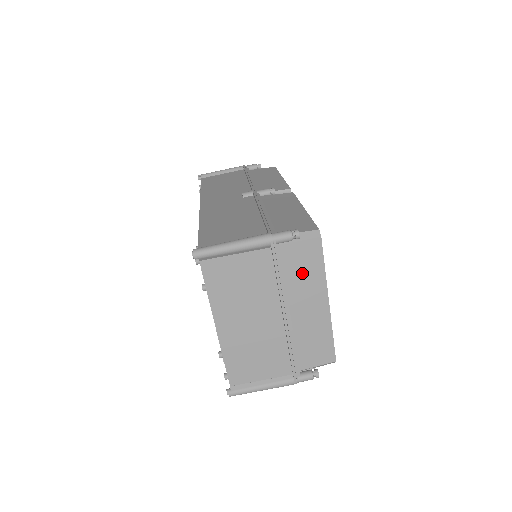
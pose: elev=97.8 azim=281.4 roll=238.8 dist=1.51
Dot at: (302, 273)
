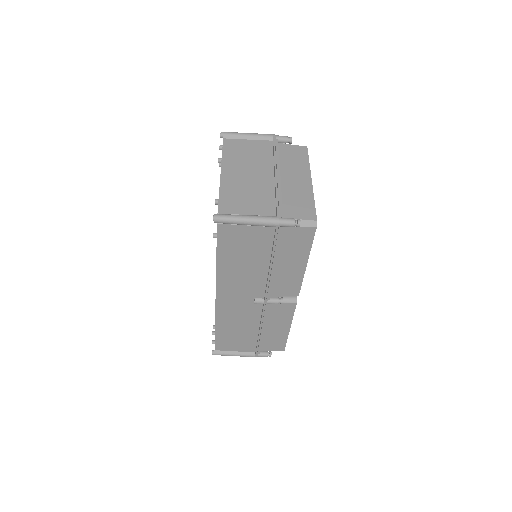
Dot at: occluded
